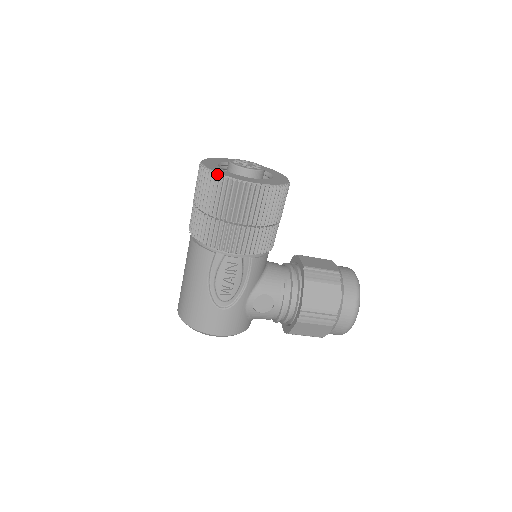
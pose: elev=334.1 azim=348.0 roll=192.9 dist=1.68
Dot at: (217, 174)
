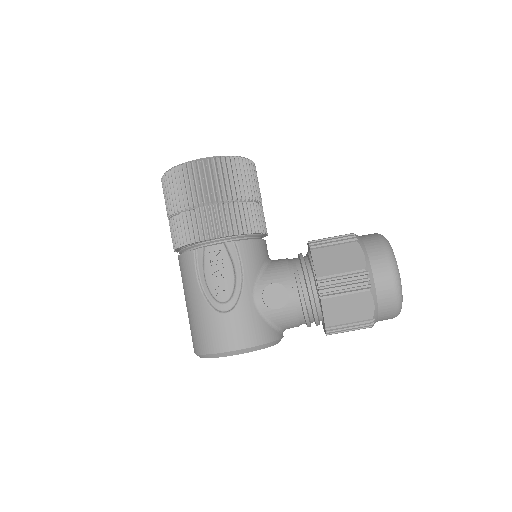
Dot at: (168, 170)
